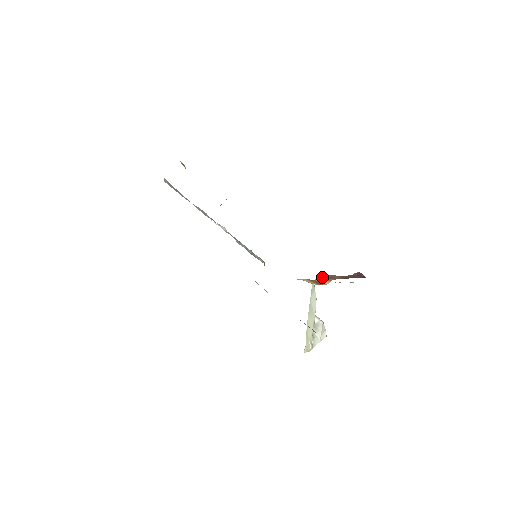
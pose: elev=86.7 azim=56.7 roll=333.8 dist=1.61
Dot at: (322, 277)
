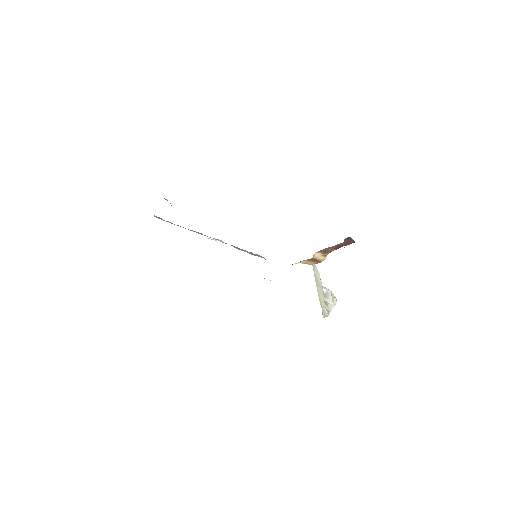
Dot at: (318, 253)
